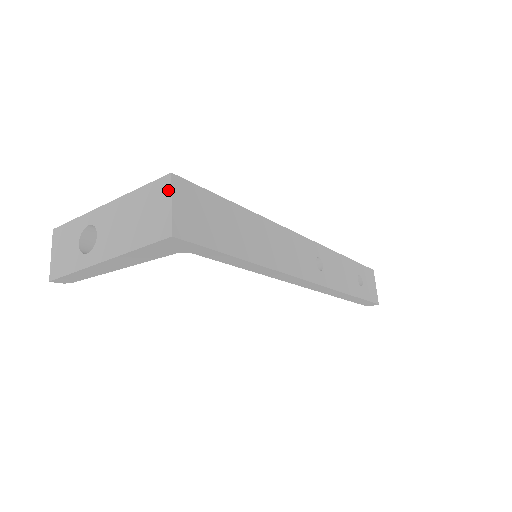
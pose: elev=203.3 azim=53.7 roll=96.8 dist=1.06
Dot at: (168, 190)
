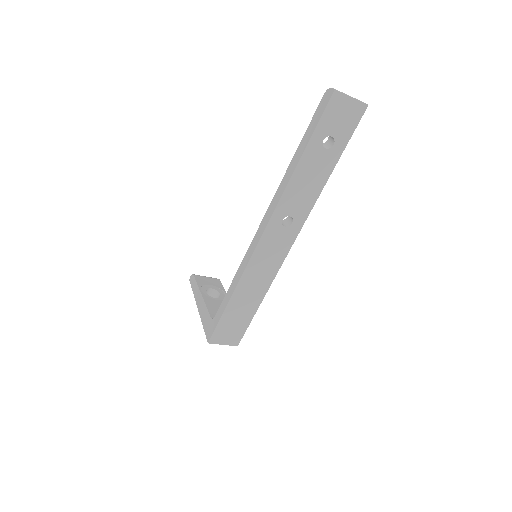
Dot at: (215, 343)
